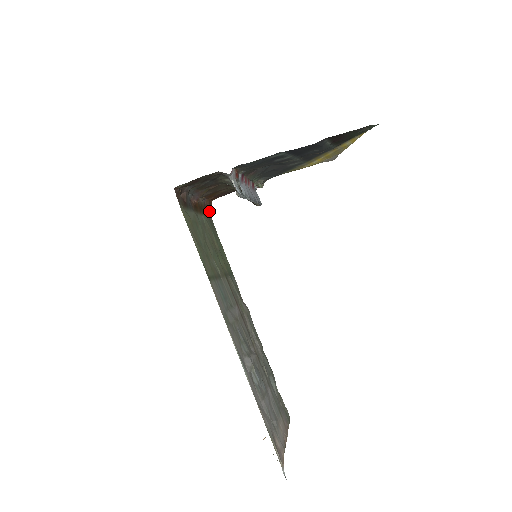
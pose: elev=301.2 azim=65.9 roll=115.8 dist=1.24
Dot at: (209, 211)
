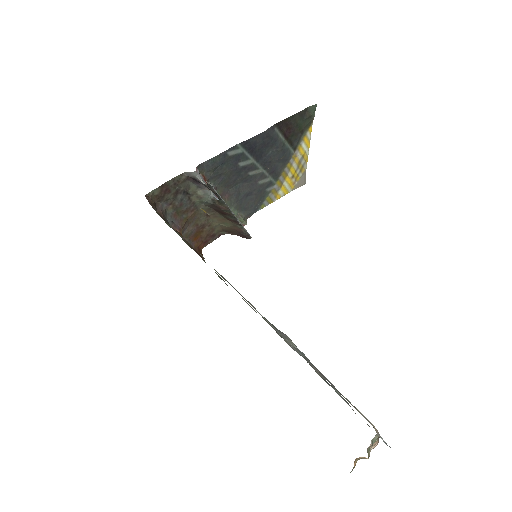
Dot at: (201, 256)
